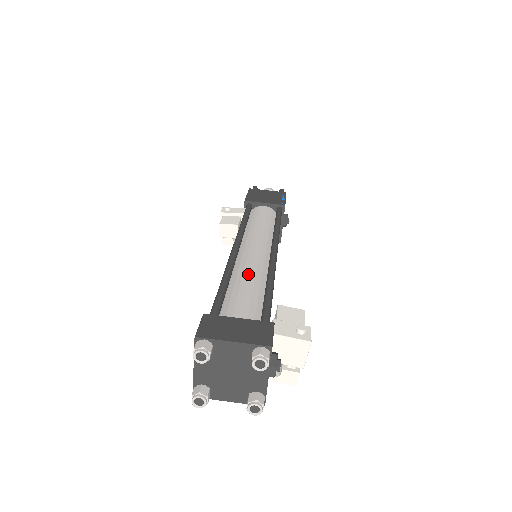
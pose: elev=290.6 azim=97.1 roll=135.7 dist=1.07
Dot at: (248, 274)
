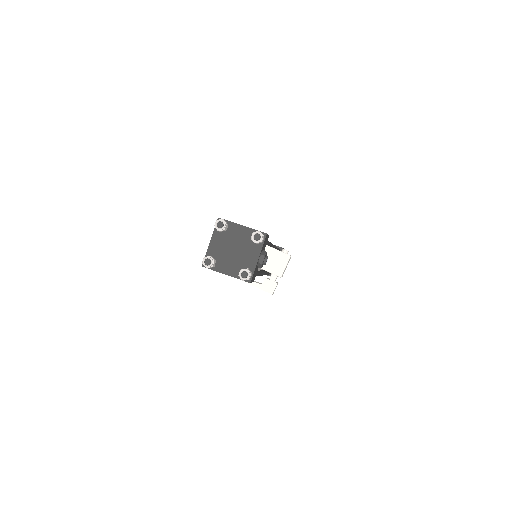
Dot at: occluded
